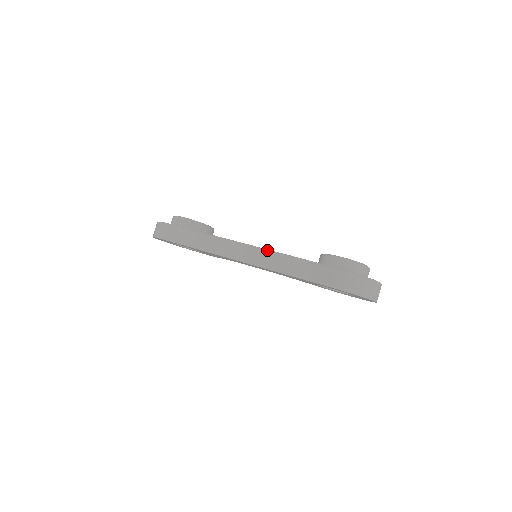
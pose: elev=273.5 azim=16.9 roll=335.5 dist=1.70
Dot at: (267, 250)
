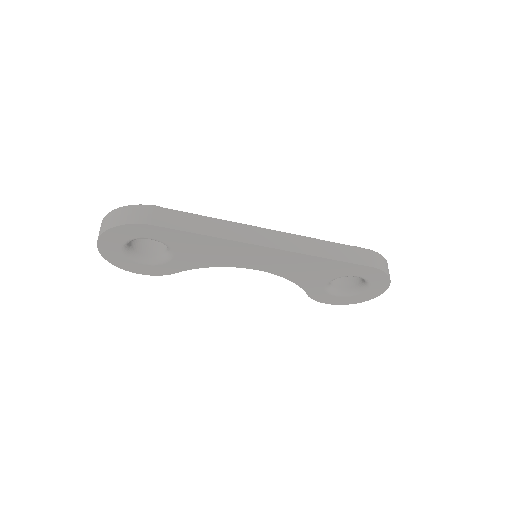
Dot at: (298, 235)
